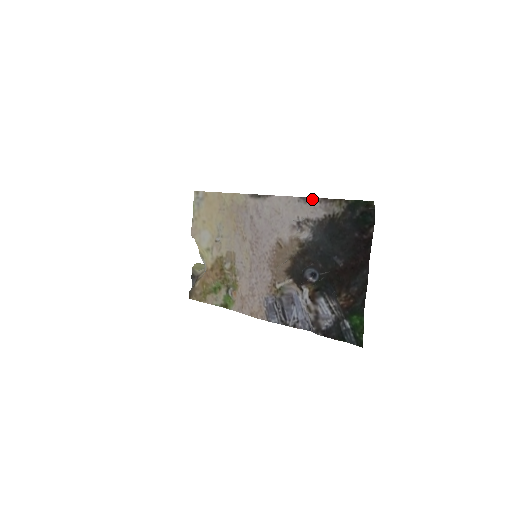
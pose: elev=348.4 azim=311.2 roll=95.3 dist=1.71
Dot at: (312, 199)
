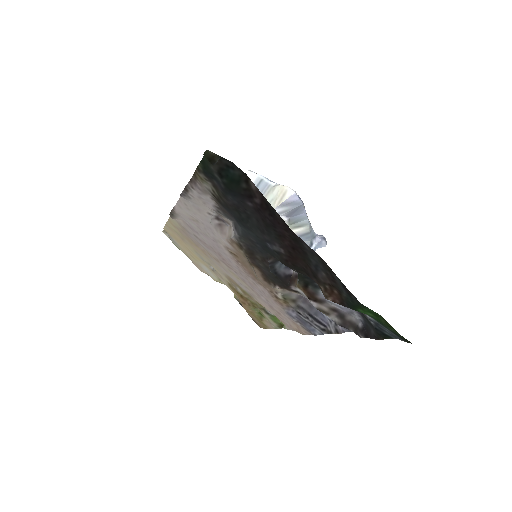
Dot at: (186, 190)
